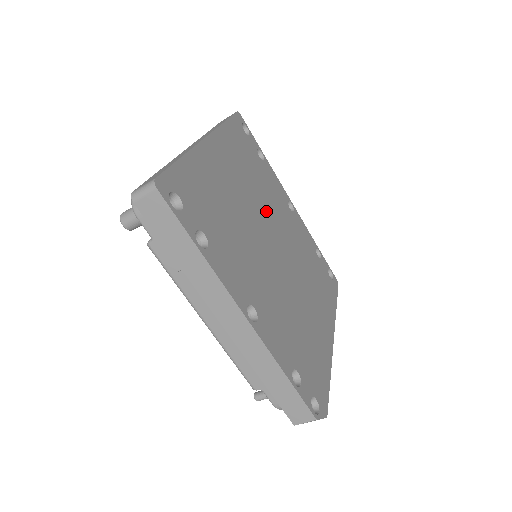
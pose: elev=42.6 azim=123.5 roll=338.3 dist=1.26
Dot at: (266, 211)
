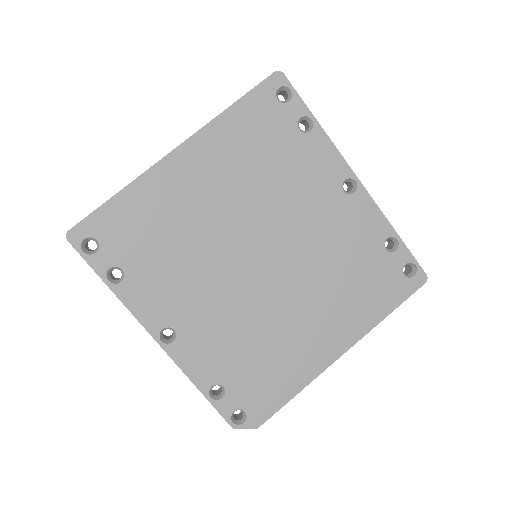
Dot at: (267, 212)
